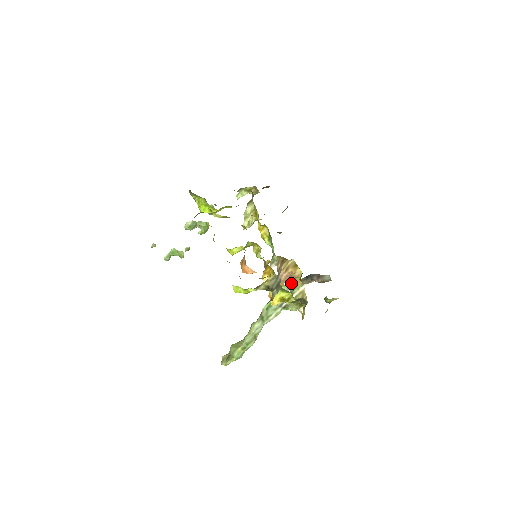
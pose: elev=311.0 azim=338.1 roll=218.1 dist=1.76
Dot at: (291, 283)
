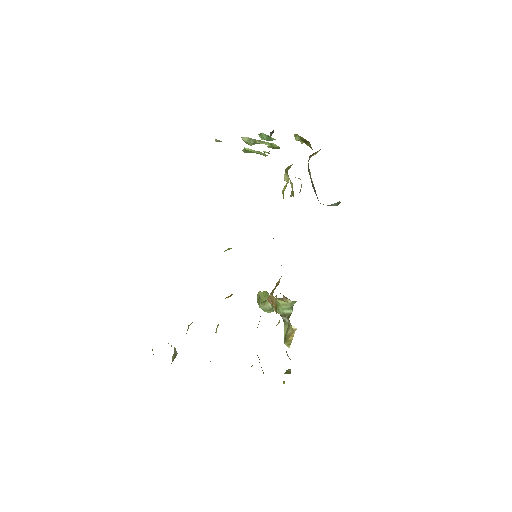
Dot at: (292, 307)
